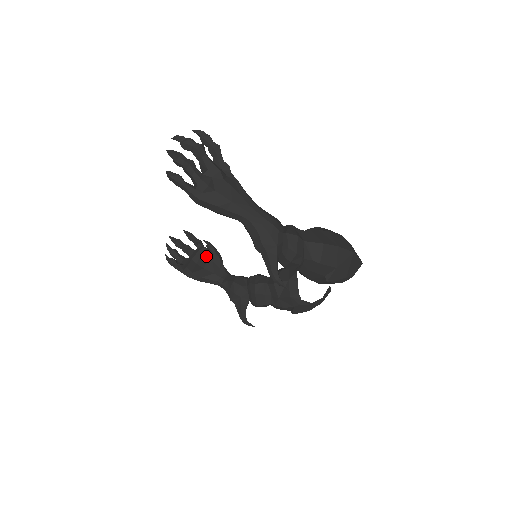
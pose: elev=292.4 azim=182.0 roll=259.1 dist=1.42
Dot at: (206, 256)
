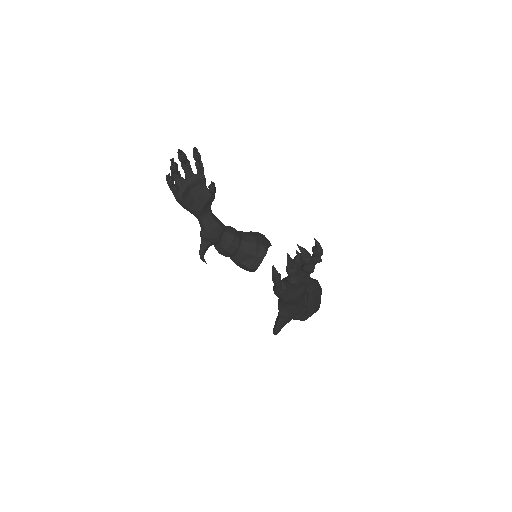
Dot at: (202, 188)
